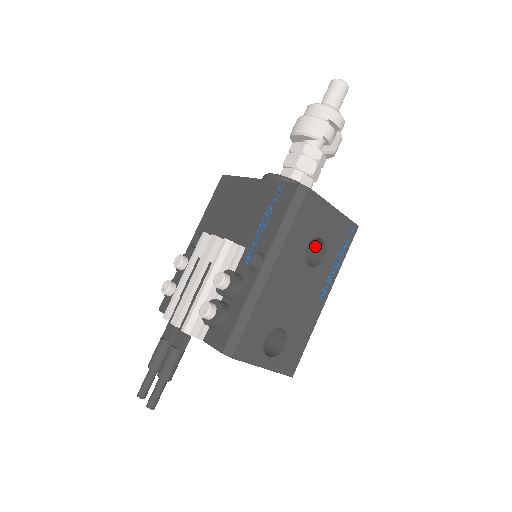
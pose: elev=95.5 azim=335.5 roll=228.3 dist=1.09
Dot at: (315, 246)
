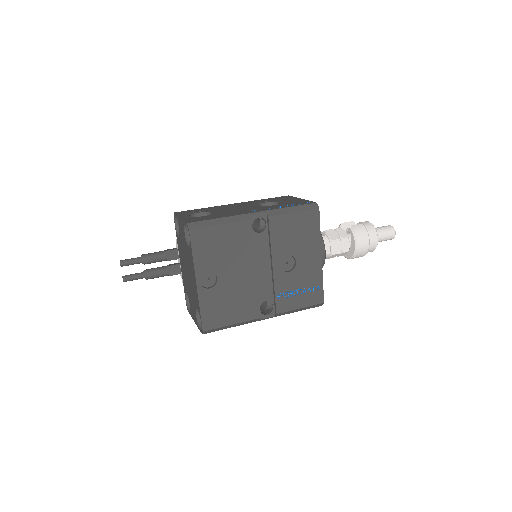
Dot at: occluded
